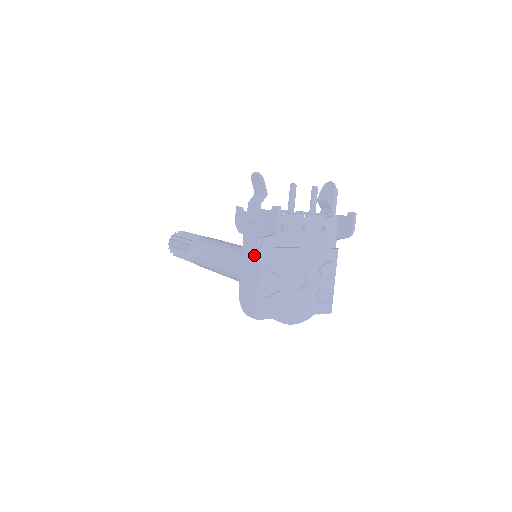
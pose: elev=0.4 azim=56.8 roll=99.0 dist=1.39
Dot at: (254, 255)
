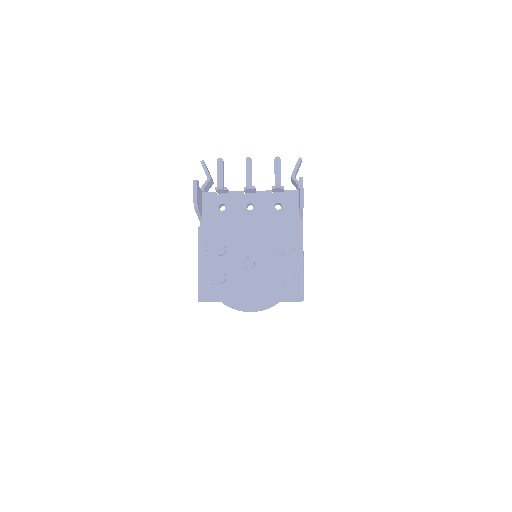
Dot at: occluded
